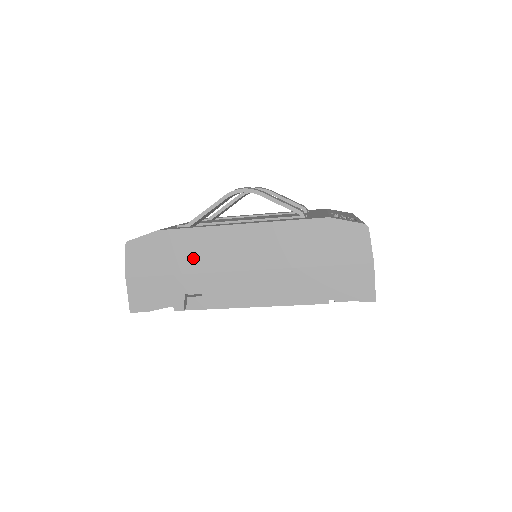
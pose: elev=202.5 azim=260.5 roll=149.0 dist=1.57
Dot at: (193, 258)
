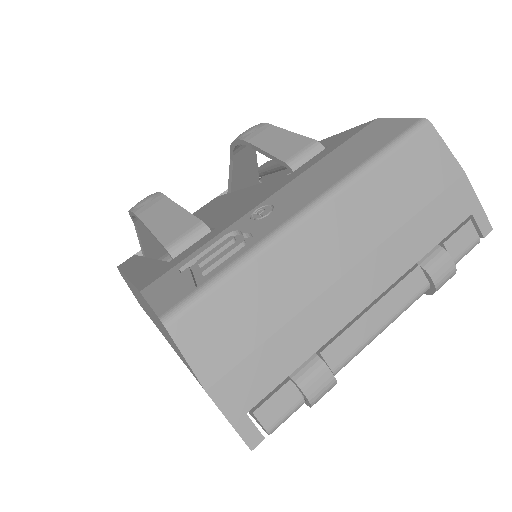
Dot at: occluded
